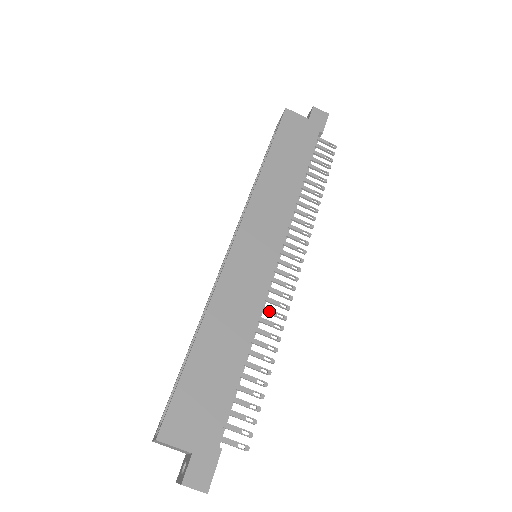
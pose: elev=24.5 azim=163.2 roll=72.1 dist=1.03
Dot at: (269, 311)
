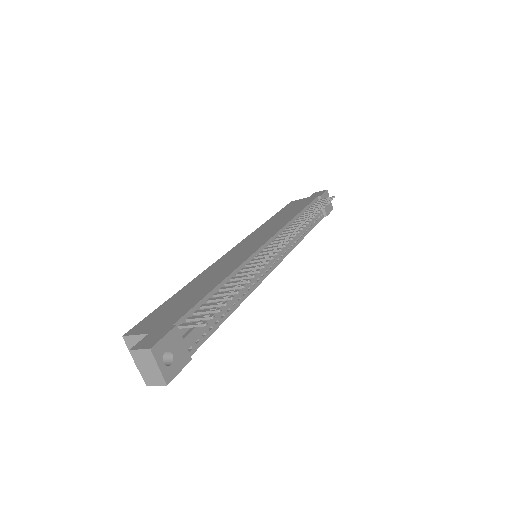
Dot at: (253, 263)
